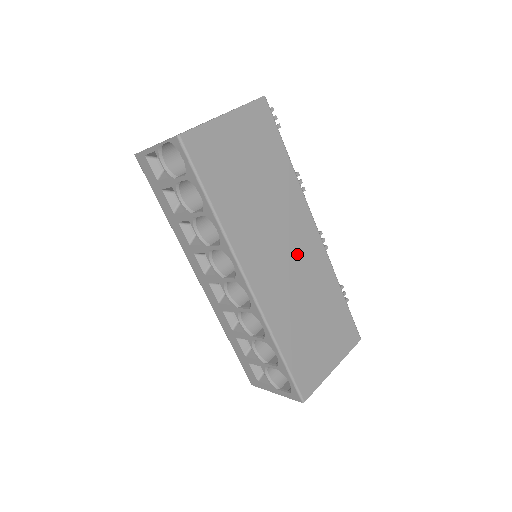
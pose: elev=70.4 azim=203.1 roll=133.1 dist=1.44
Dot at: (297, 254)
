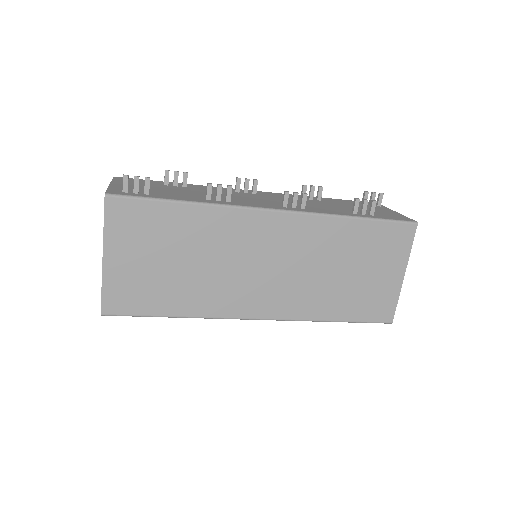
Dot at: (277, 253)
